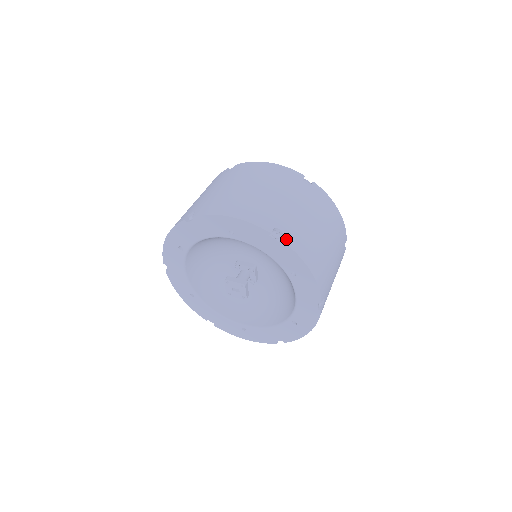
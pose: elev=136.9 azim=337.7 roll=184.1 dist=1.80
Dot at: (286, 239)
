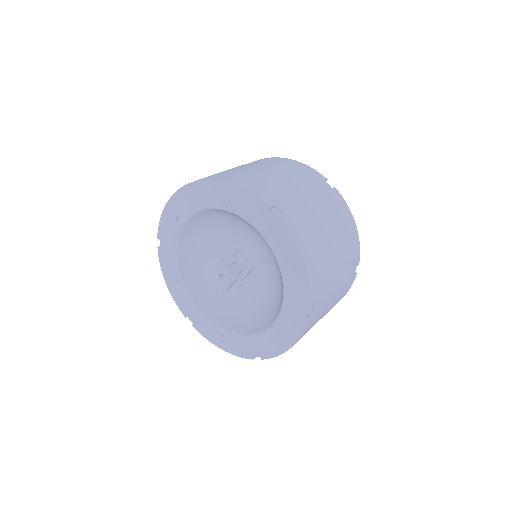
Dot at: occluded
